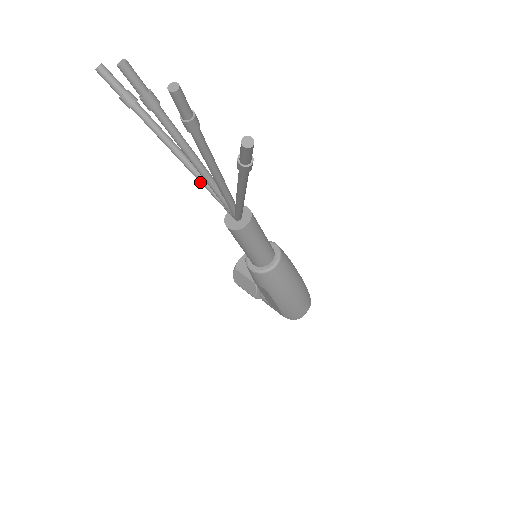
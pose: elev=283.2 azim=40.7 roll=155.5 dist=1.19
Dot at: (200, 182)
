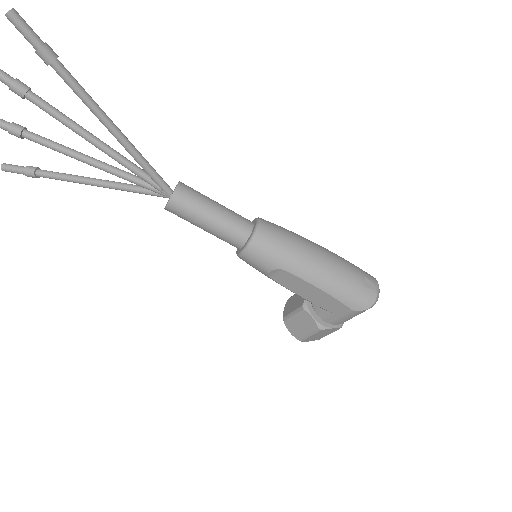
Dot at: (118, 189)
